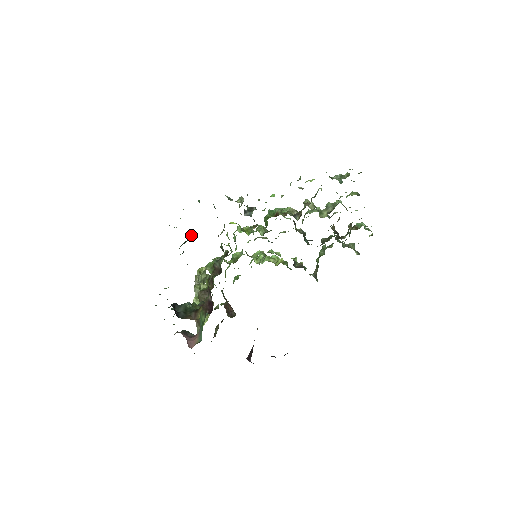
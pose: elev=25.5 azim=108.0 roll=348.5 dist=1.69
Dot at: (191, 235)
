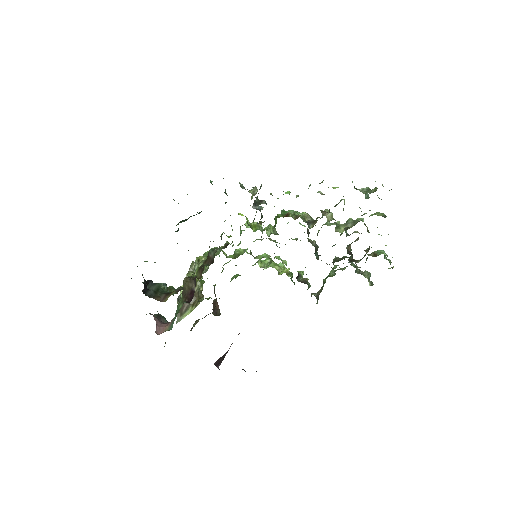
Dot at: (193, 215)
